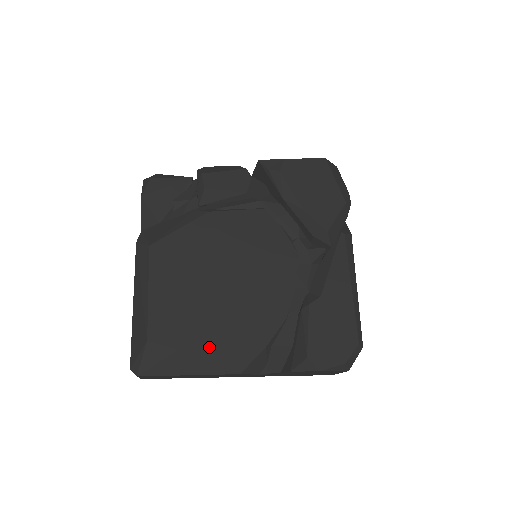
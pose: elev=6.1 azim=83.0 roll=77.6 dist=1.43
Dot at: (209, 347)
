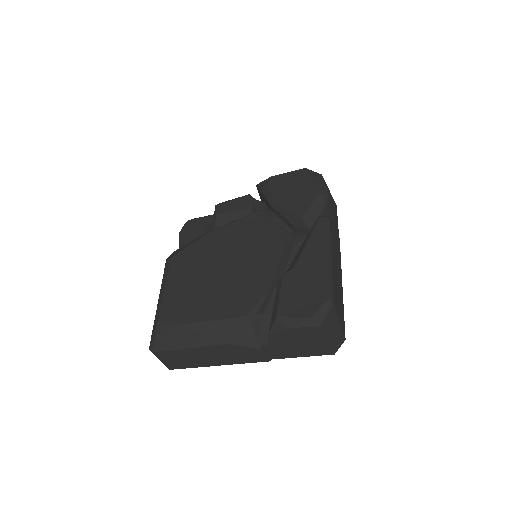
Dot at: (202, 320)
